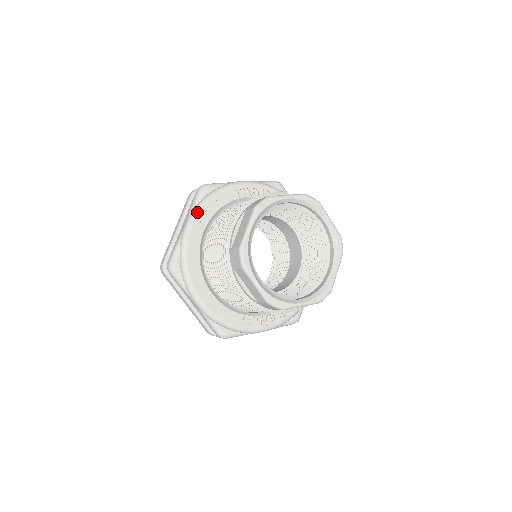
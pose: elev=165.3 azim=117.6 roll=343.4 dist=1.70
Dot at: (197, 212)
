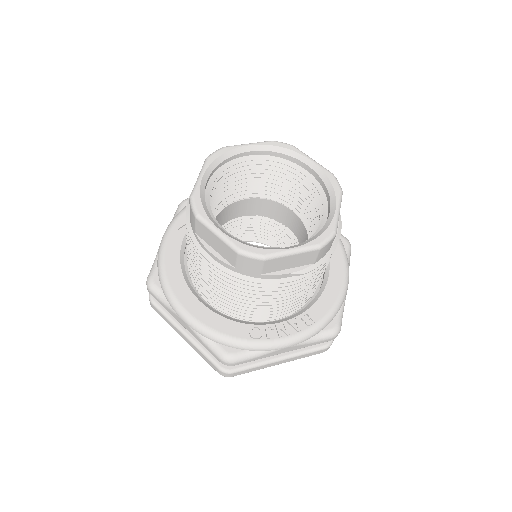
Dot at: (174, 220)
